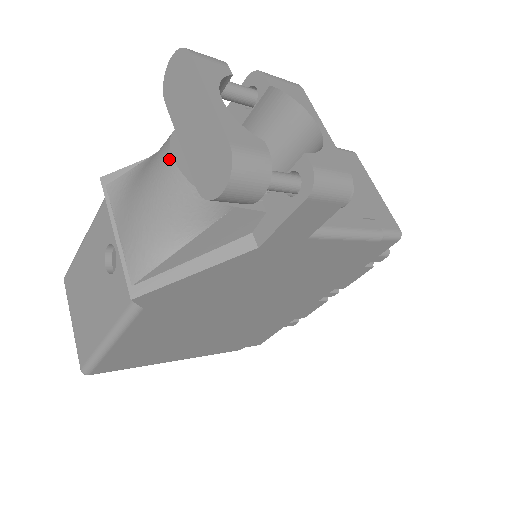
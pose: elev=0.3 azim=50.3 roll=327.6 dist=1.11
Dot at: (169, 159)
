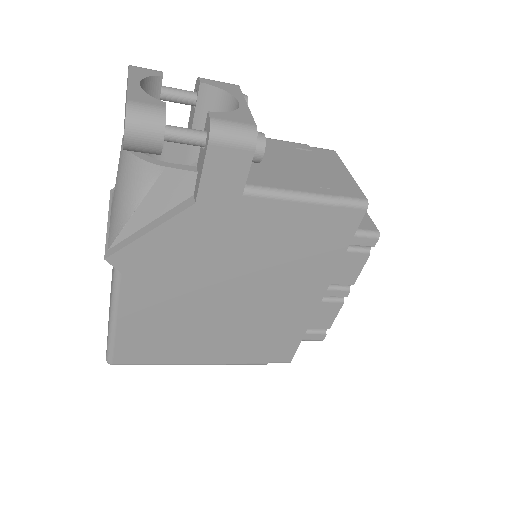
Dot at: (122, 142)
